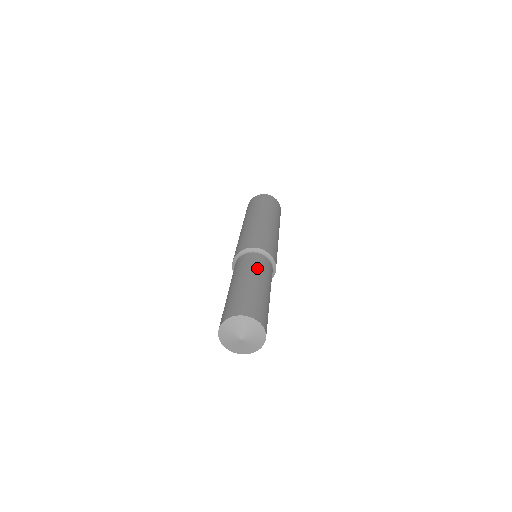
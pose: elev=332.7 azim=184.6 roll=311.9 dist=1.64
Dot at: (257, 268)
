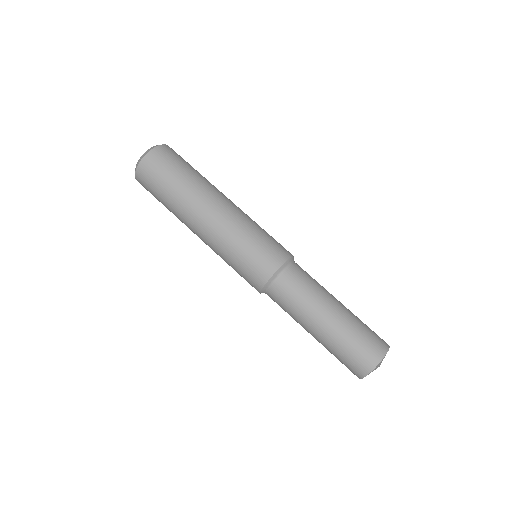
Dot at: (304, 302)
